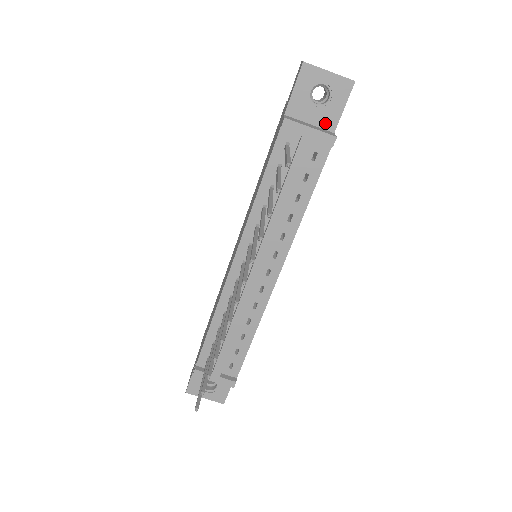
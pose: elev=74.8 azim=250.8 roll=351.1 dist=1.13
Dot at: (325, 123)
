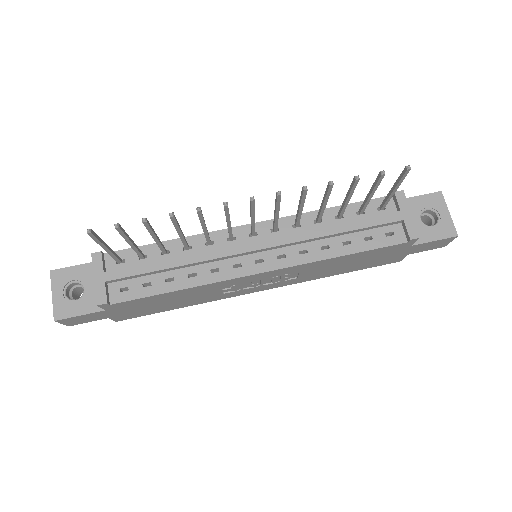
Dot at: occluded
